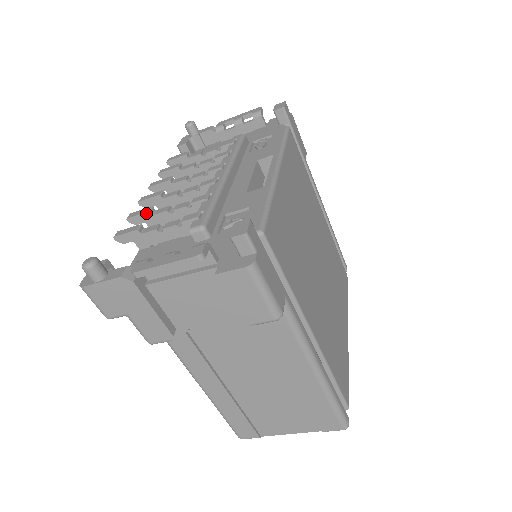
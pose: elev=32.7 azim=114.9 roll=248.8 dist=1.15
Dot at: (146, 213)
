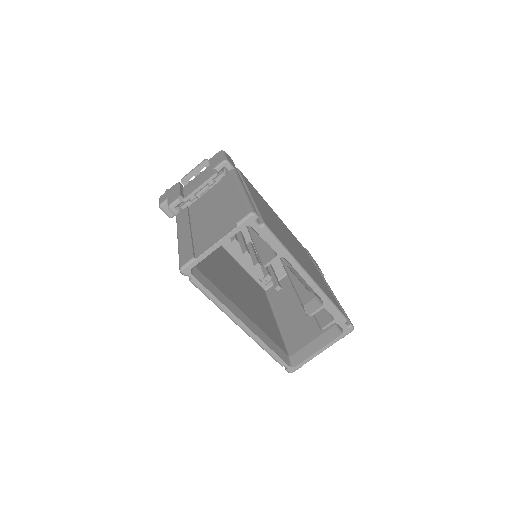
Dot at: occluded
